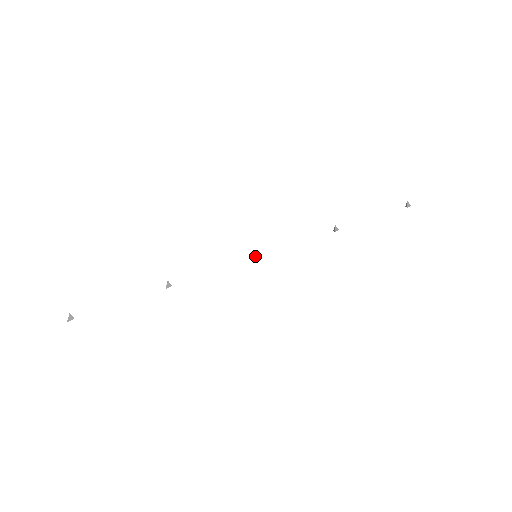
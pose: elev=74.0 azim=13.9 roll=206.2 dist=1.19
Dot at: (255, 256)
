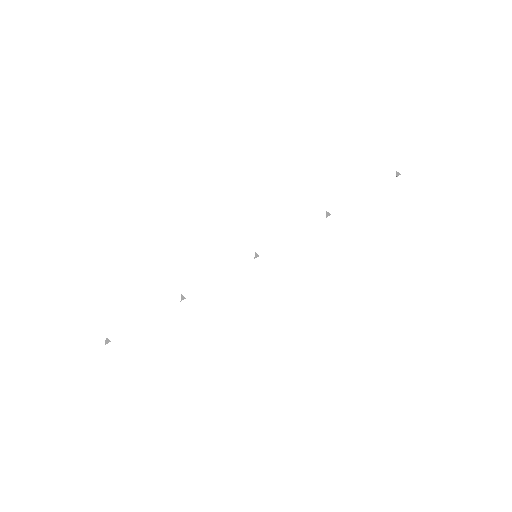
Dot at: (255, 256)
